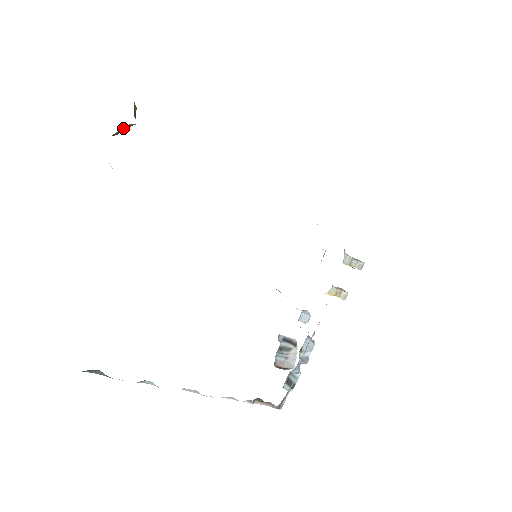
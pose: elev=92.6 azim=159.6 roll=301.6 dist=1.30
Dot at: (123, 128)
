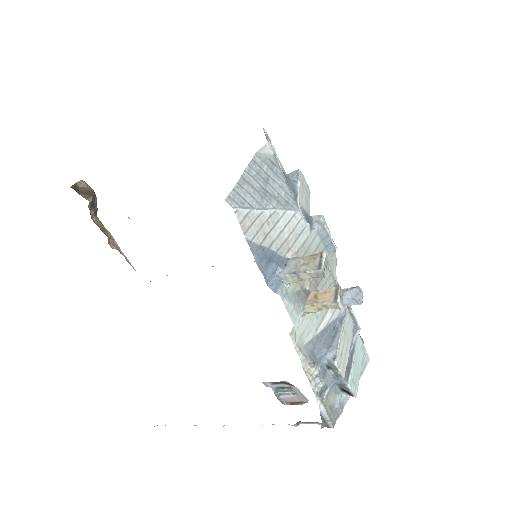
Dot at: (92, 207)
